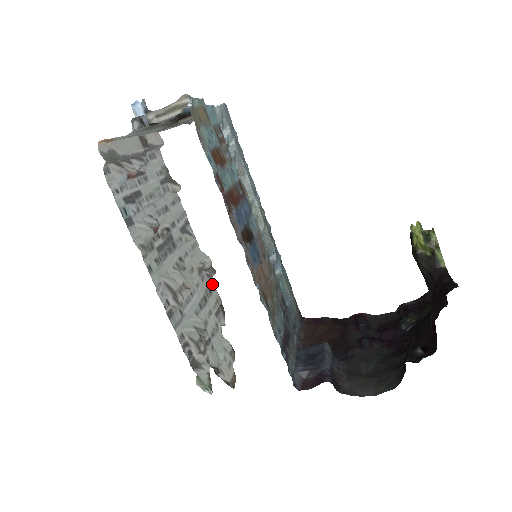
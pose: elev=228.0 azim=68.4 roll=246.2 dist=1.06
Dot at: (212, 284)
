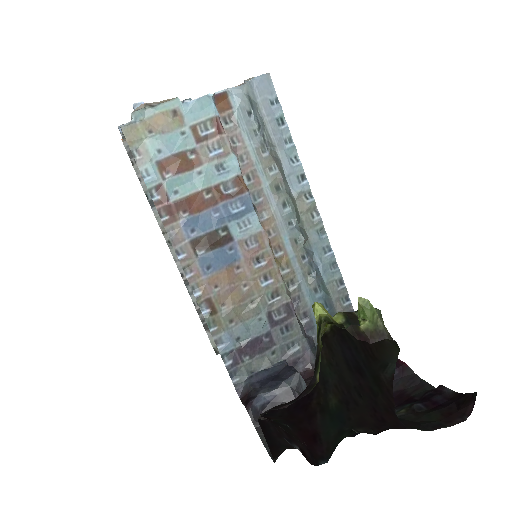
Dot at: occluded
